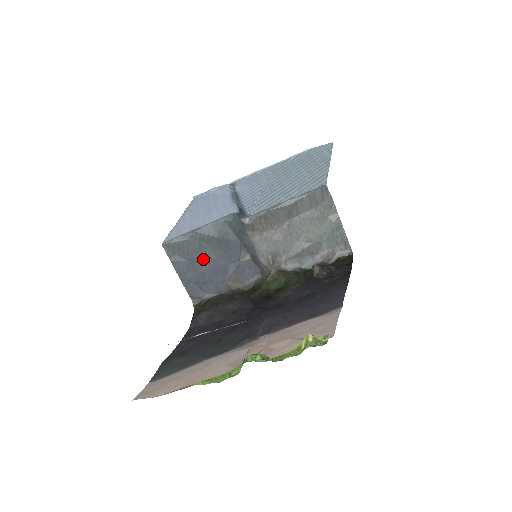
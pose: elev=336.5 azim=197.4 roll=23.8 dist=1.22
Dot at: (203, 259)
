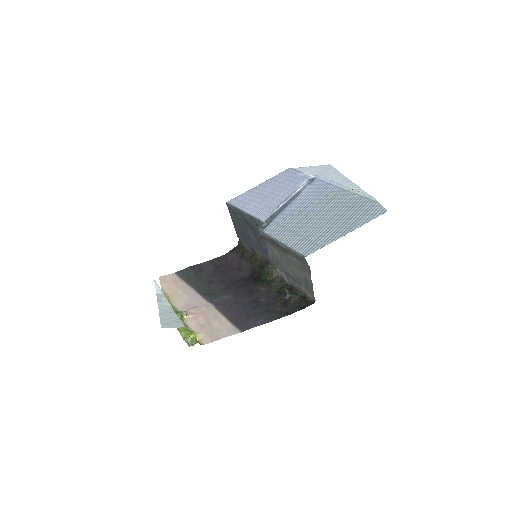
Dot at: (244, 227)
